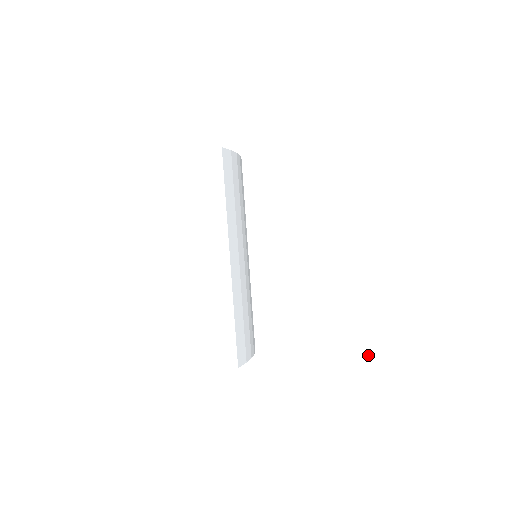
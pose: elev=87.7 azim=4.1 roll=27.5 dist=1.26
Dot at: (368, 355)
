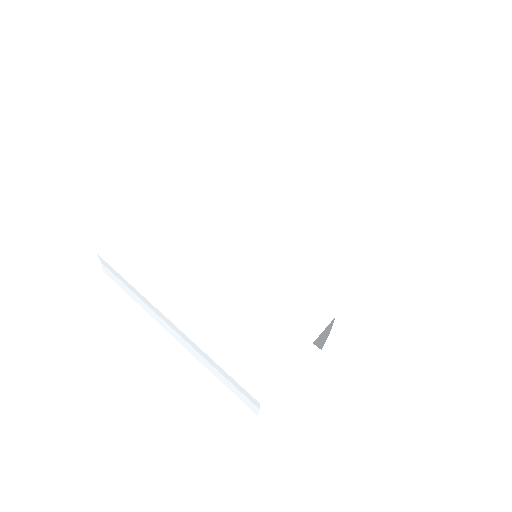
Dot at: (392, 257)
